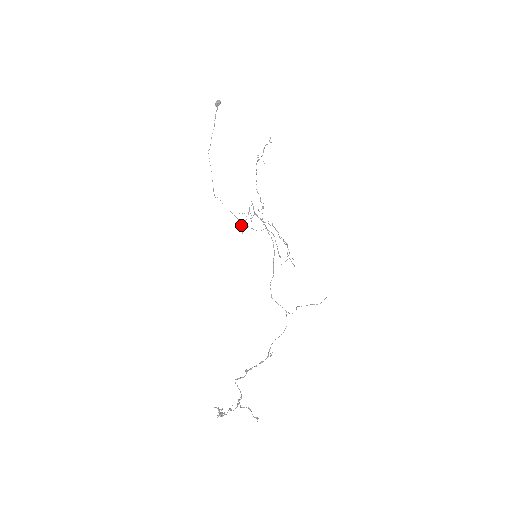
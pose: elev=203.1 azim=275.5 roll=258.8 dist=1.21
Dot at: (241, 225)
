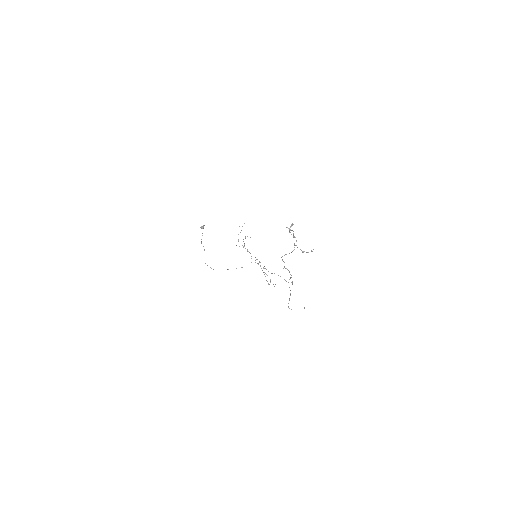
Dot at: occluded
